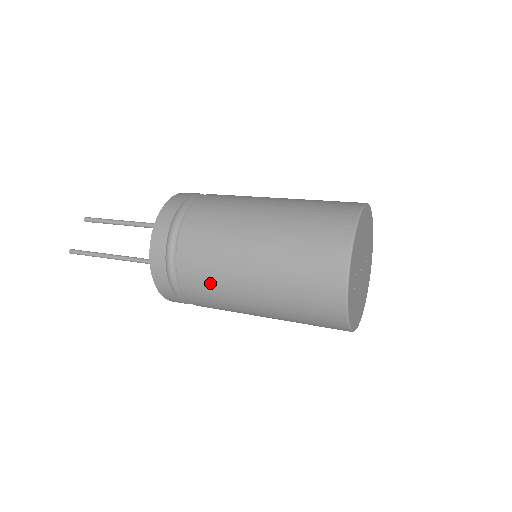
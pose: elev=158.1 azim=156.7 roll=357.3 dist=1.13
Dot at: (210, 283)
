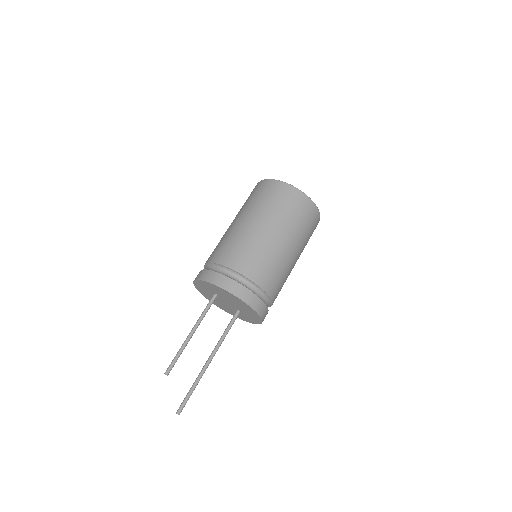
Dot at: (271, 267)
